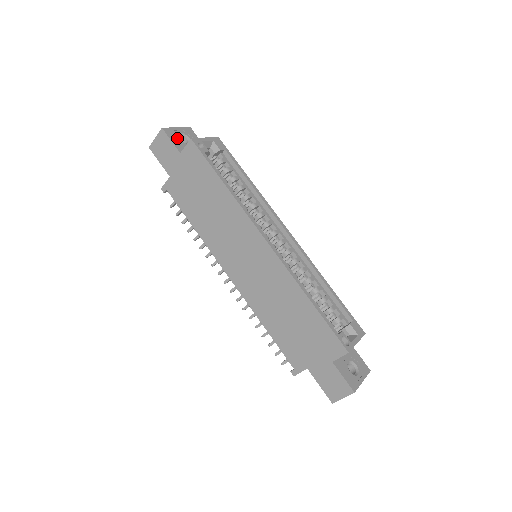
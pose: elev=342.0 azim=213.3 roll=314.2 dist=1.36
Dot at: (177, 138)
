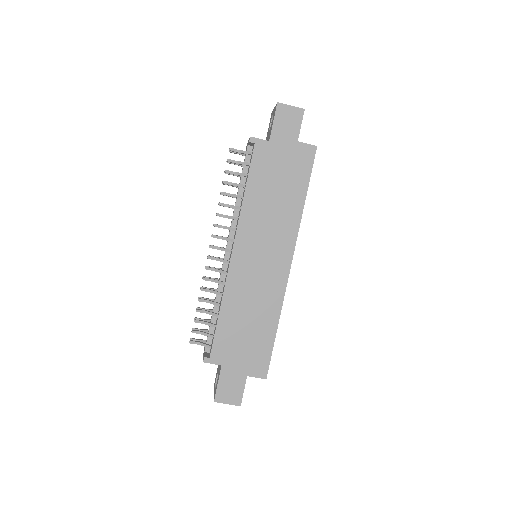
Dot at: occluded
